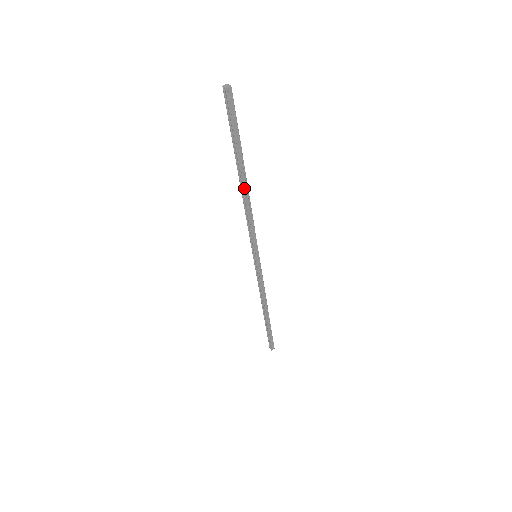
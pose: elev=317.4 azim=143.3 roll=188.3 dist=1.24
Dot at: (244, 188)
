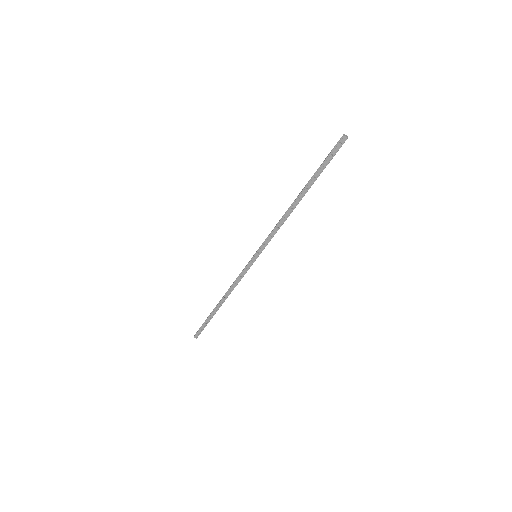
Dot at: (294, 203)
